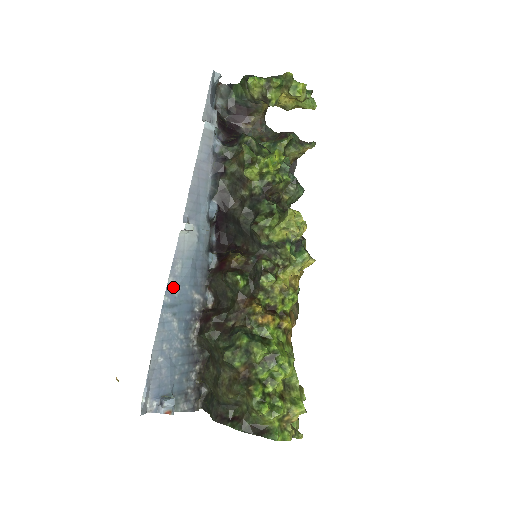
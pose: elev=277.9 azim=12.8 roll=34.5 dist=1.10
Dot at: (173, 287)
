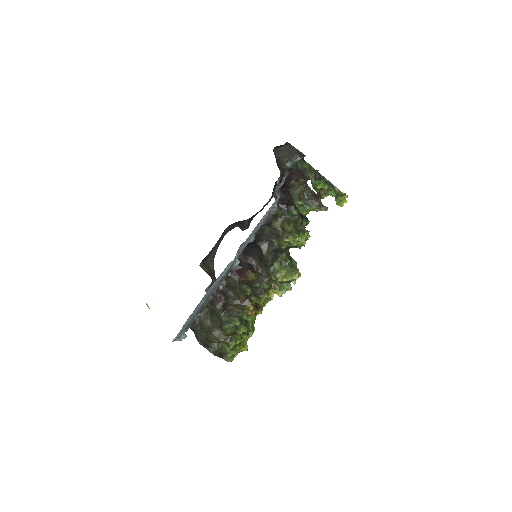
Dot at: (212, 287)
